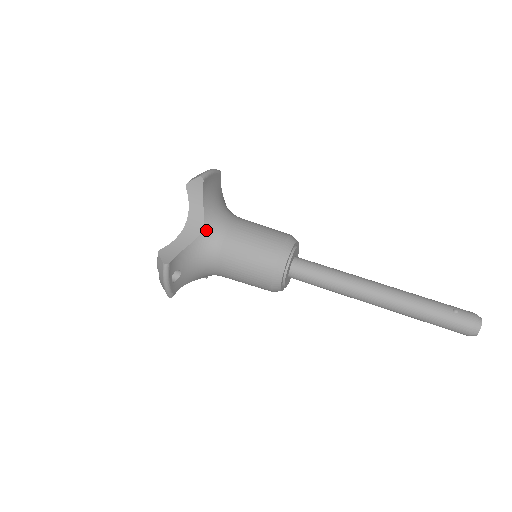
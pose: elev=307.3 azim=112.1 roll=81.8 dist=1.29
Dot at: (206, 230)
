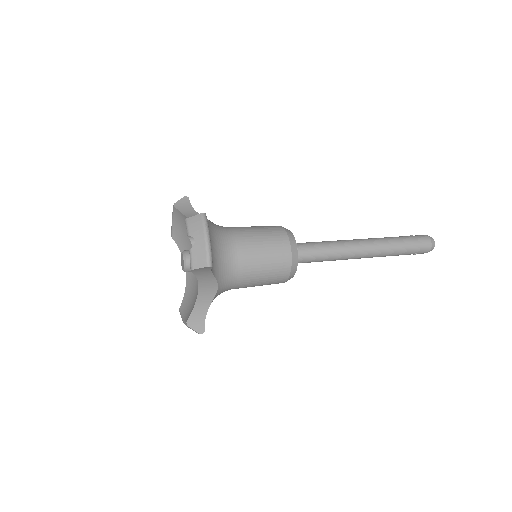
Dot at: (211, 222)
